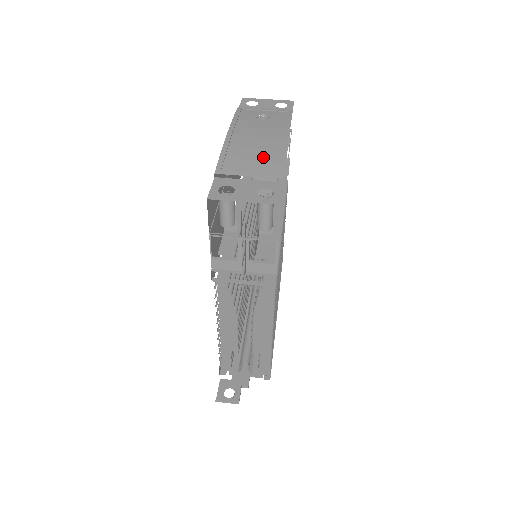
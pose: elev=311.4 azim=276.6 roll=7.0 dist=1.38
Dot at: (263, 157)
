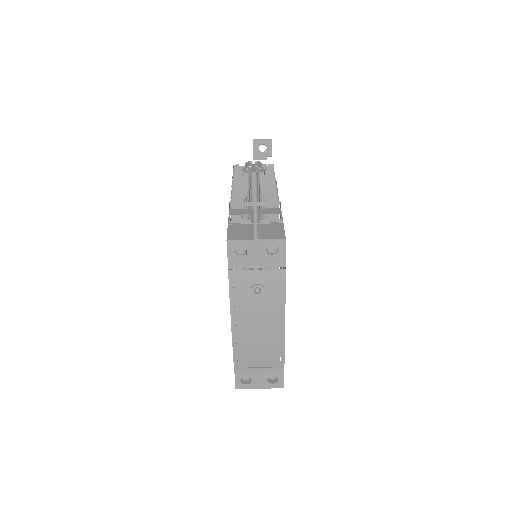
Dot at: (266, 351)
